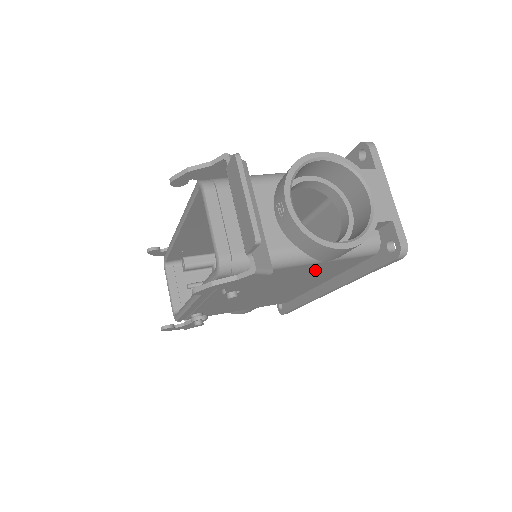
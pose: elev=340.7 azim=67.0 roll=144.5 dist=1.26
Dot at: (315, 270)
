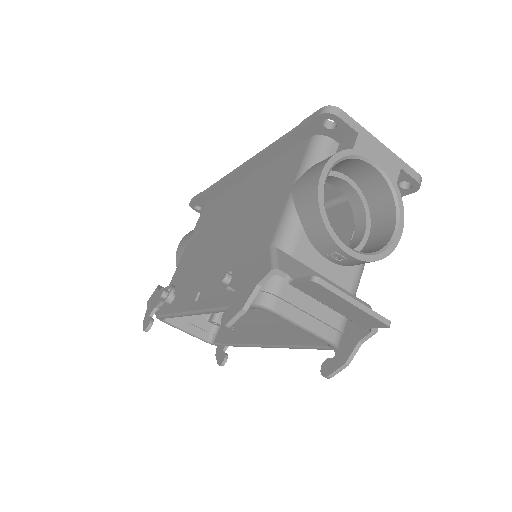
Dot at: occluded
